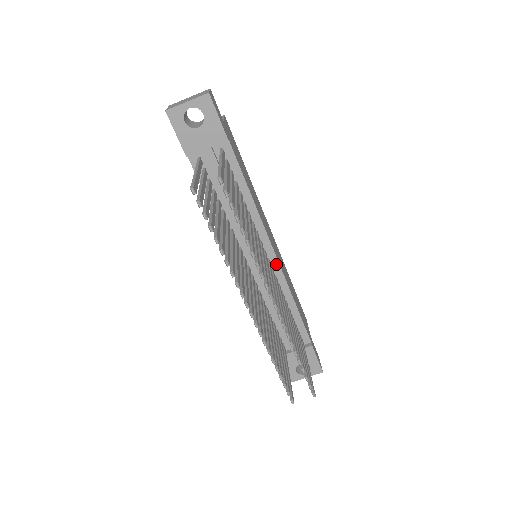
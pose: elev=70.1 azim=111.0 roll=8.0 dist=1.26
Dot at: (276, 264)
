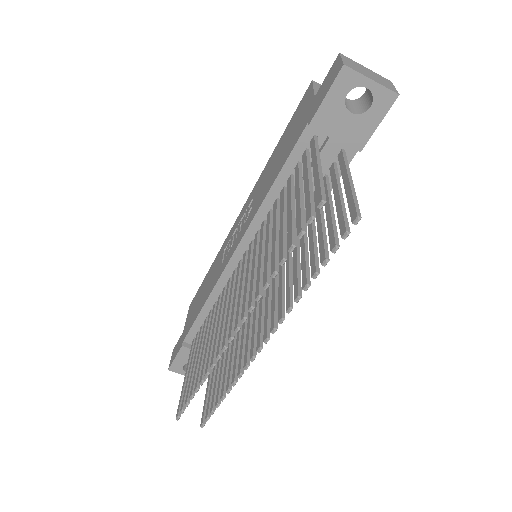
Dot at: occluded
